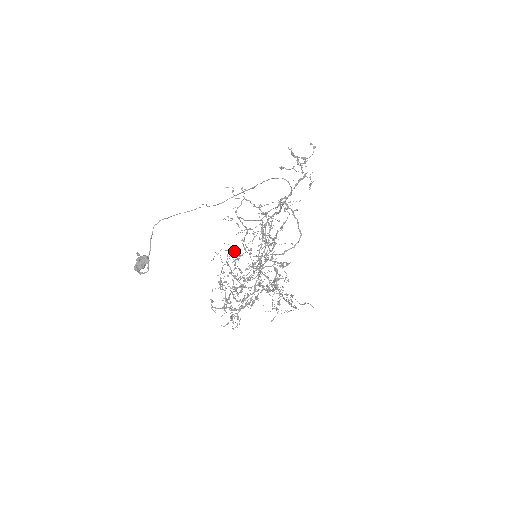
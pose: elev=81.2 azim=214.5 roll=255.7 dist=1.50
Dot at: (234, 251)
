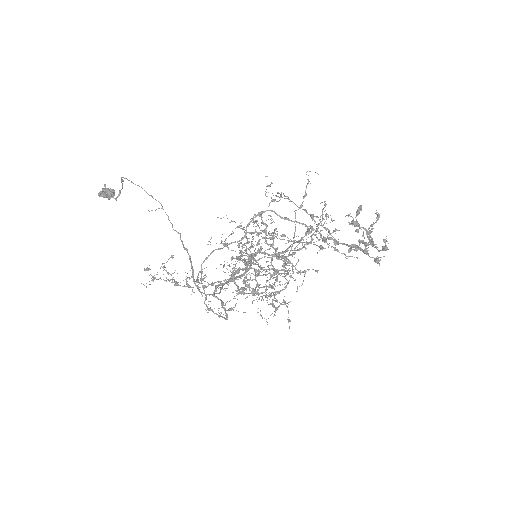
Dot at: occluded
